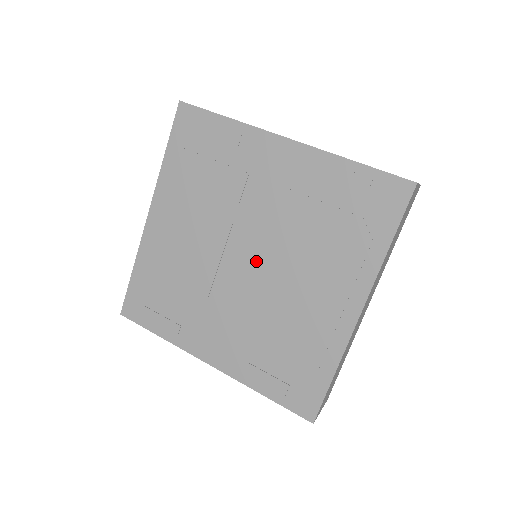
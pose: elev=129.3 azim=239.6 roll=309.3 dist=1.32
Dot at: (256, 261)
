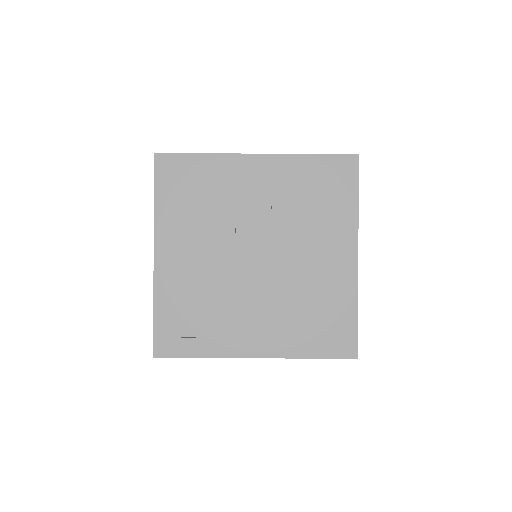
Dot at: (265, 254)
